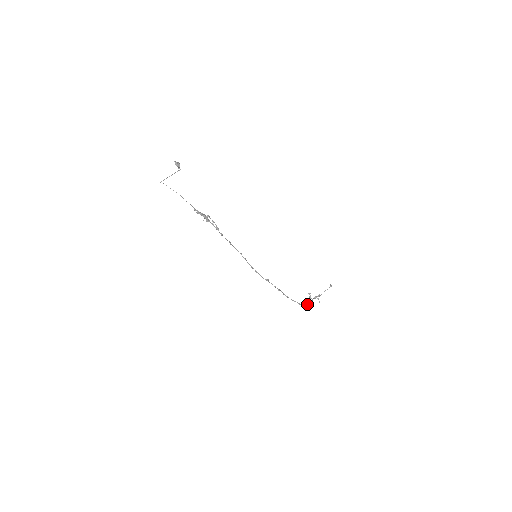
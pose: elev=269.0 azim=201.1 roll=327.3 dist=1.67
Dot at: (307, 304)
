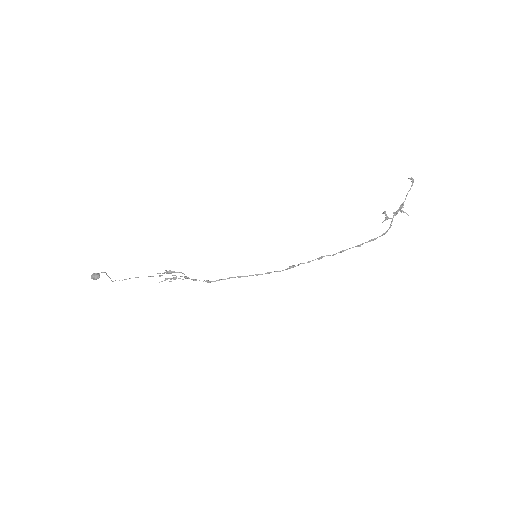
Dot at: (385, 232)
